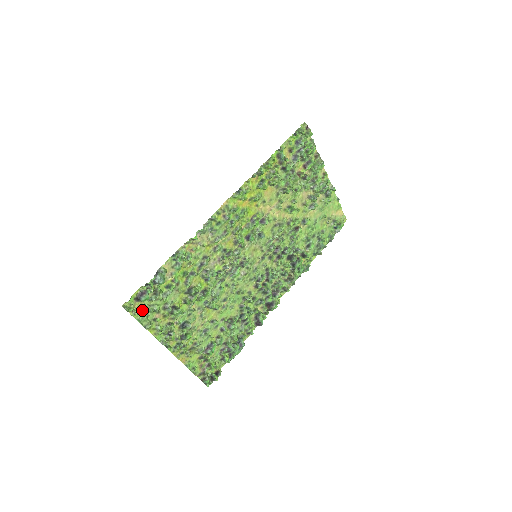
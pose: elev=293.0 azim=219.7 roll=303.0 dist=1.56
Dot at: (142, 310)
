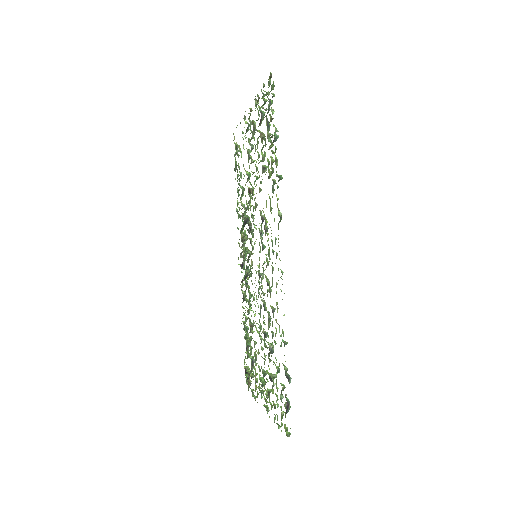
Dot at: (282, 417)
